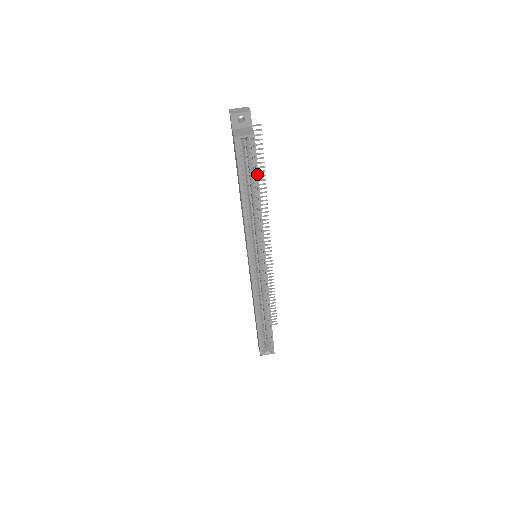
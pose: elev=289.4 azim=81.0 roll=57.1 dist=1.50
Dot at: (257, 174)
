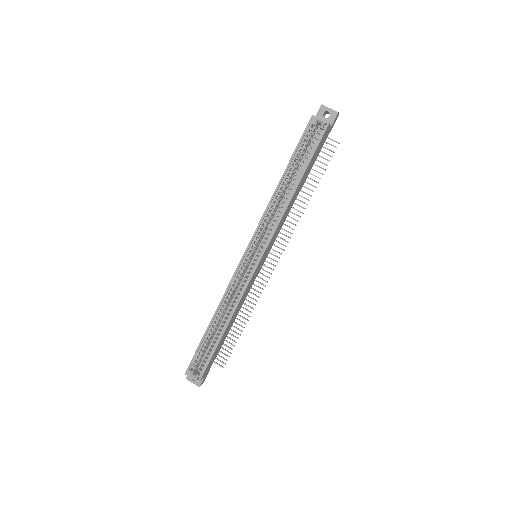
Dot at: (309, 161)
